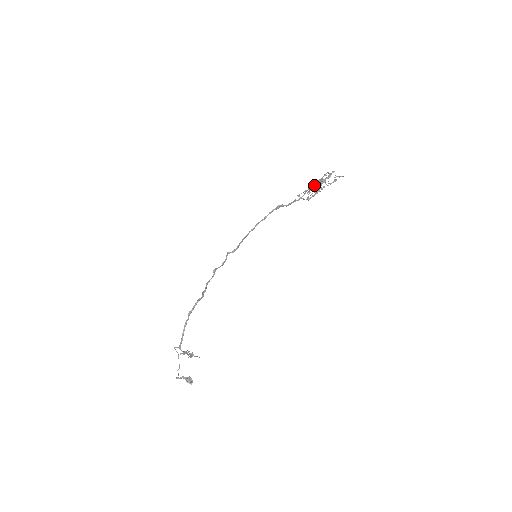
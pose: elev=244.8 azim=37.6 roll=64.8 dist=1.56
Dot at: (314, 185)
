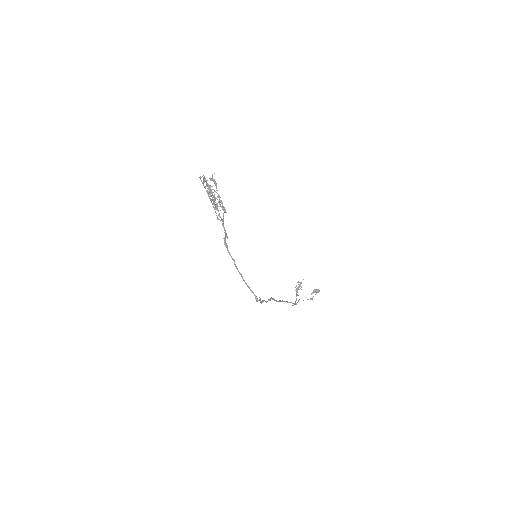
Dot at: (213, 204)
